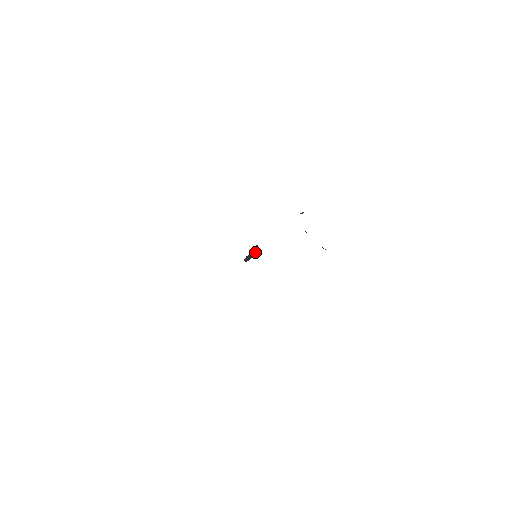
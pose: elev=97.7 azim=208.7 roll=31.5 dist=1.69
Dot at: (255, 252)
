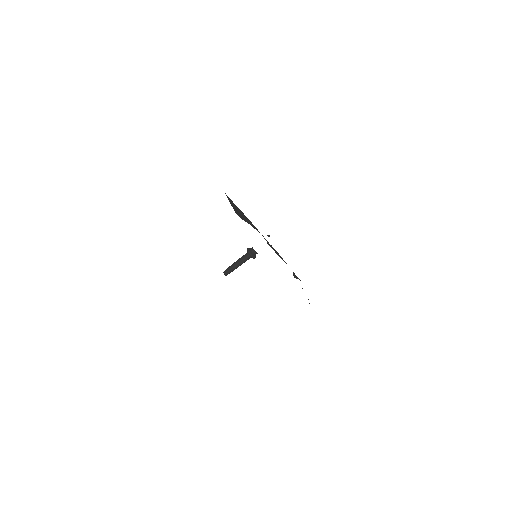
Dot at: (251, 254)
